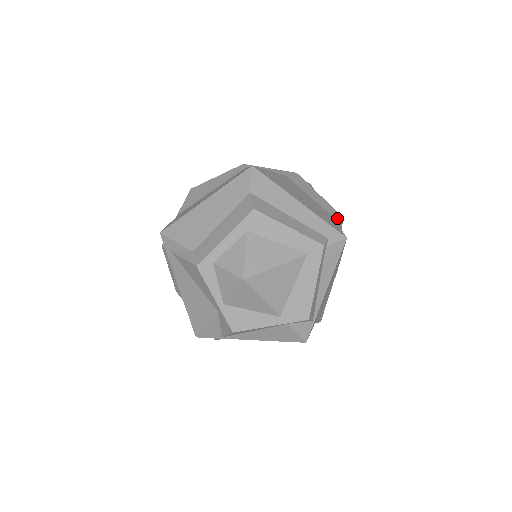
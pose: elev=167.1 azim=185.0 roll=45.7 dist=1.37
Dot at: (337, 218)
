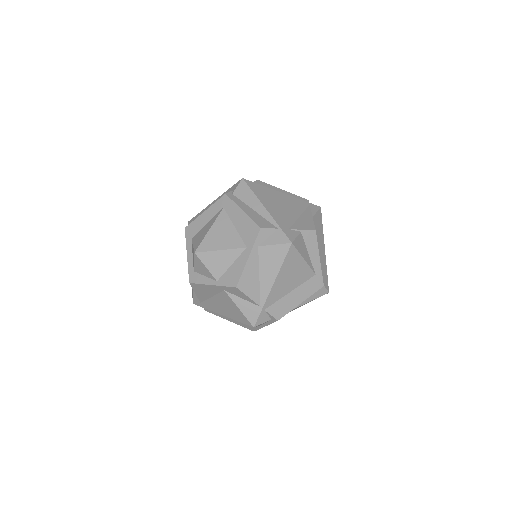
Dot at: occluded
